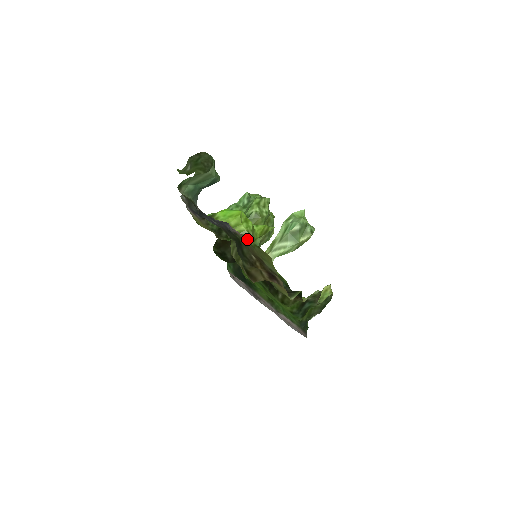
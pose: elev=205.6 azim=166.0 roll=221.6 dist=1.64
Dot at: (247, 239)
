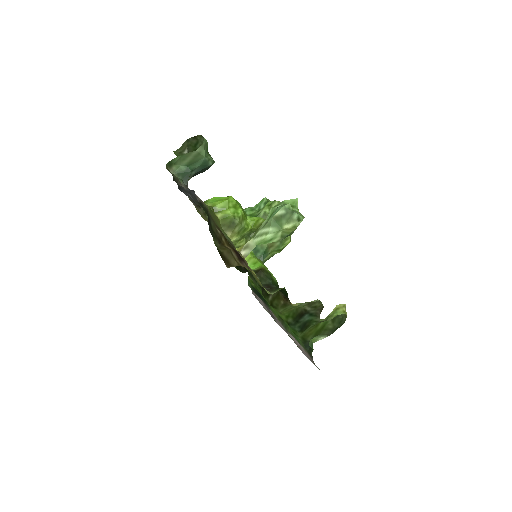
Dot at: (205, 204)
